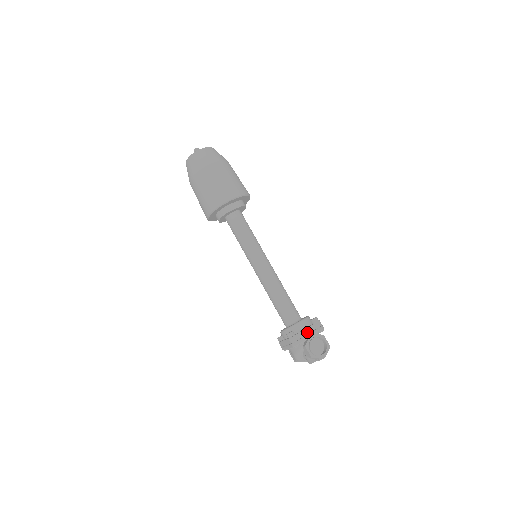
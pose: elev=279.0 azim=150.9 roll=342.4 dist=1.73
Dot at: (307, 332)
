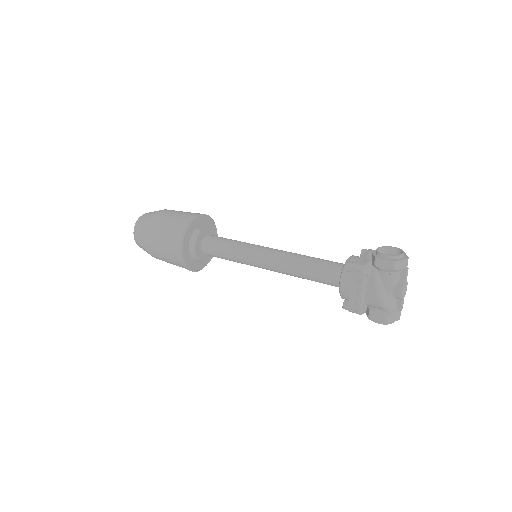
Dot at: (366, 256)
